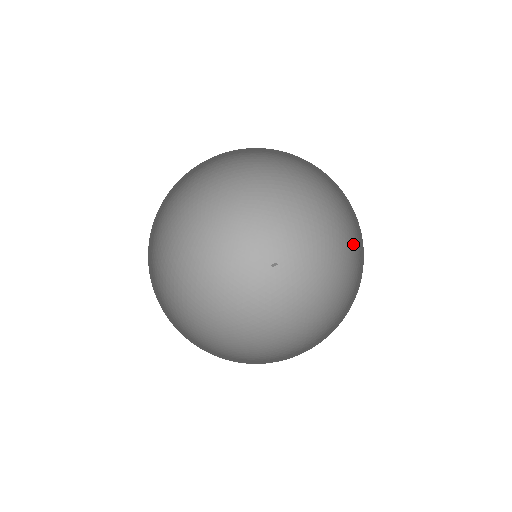
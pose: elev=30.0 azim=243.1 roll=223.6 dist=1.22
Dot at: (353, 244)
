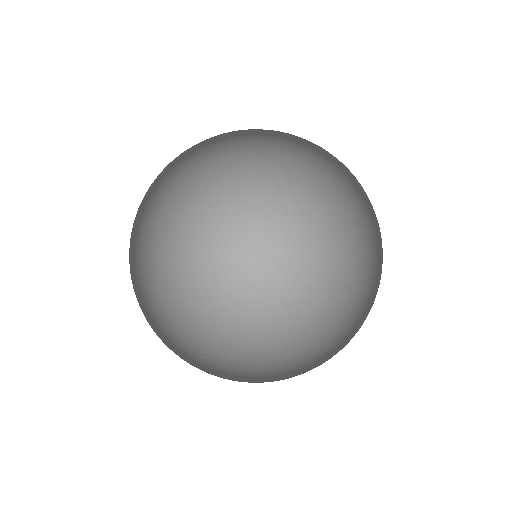
Dot at: (365, 203)
